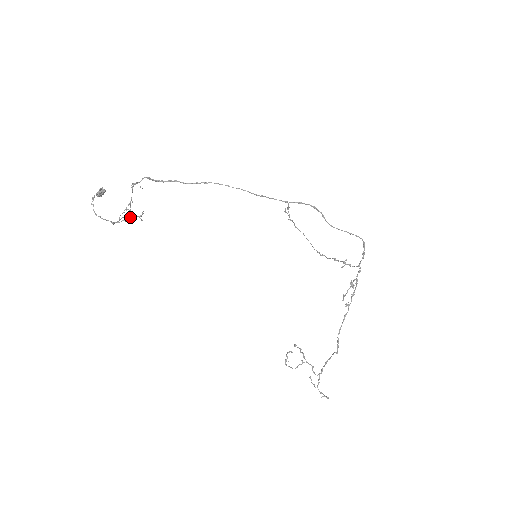
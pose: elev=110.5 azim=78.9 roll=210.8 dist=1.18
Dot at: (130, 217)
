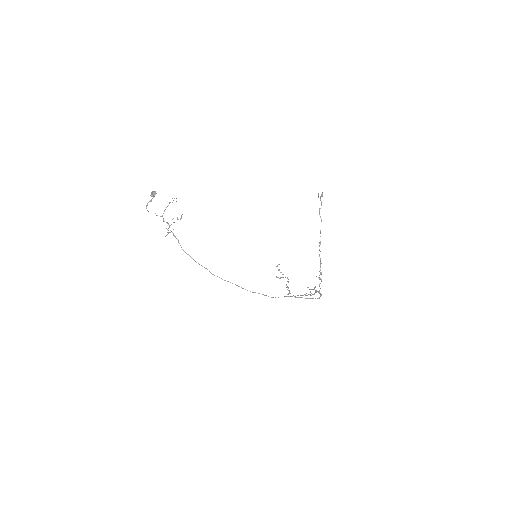
Dot at: occluded
